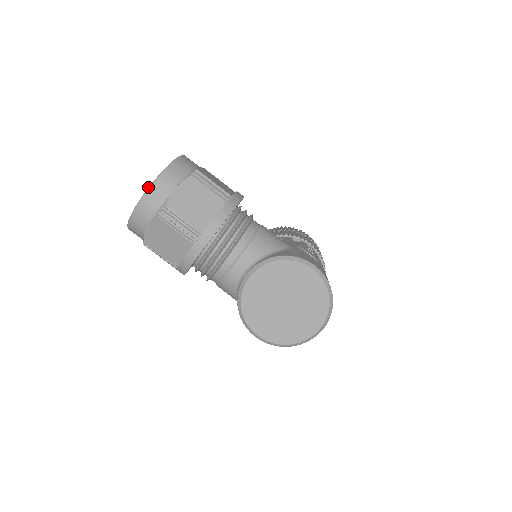
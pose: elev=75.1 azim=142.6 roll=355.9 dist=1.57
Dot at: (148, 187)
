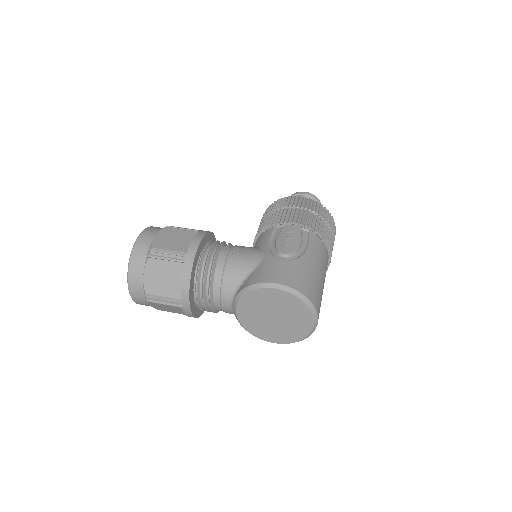
Dot at: occluded
